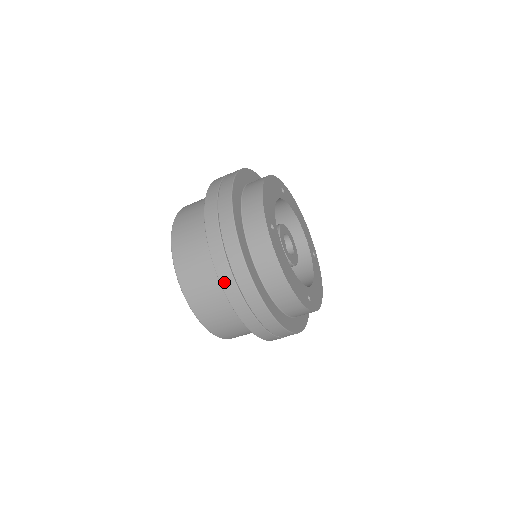
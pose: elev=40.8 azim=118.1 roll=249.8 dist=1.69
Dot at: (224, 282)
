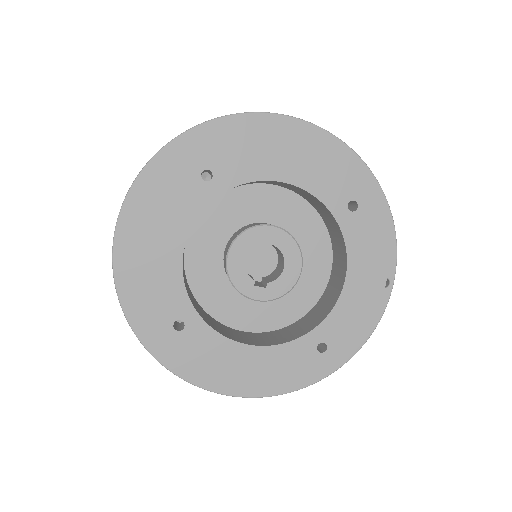
Dot at: occluded
